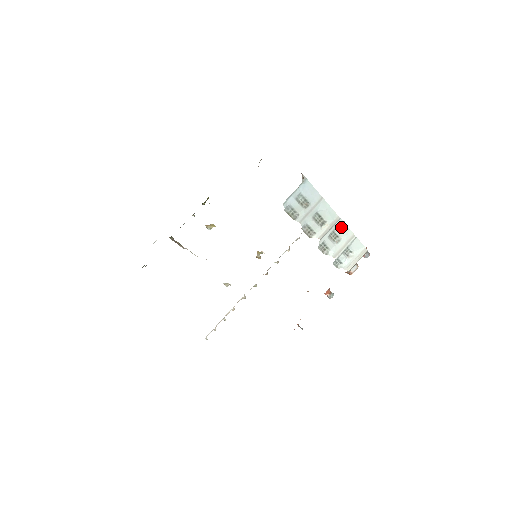
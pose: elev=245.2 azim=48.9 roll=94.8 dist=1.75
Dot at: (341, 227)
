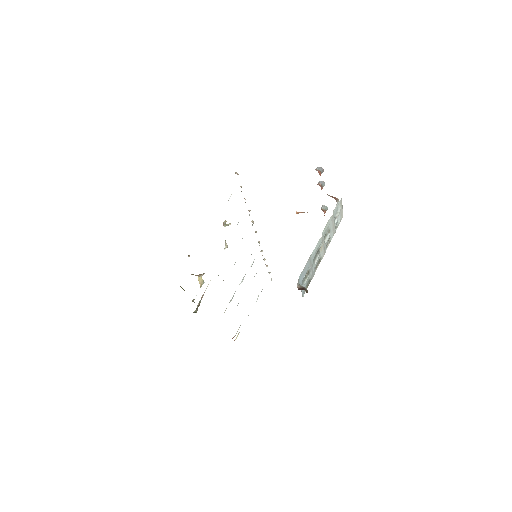
Dot at: (325, 231)
